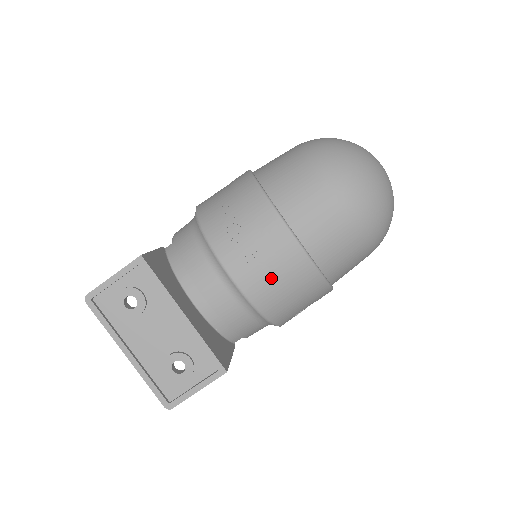
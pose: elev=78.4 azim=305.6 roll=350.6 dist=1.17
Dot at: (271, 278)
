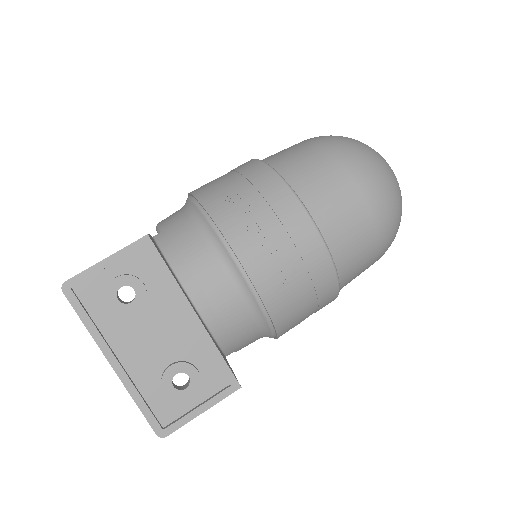
Dot at: (289, 278)
